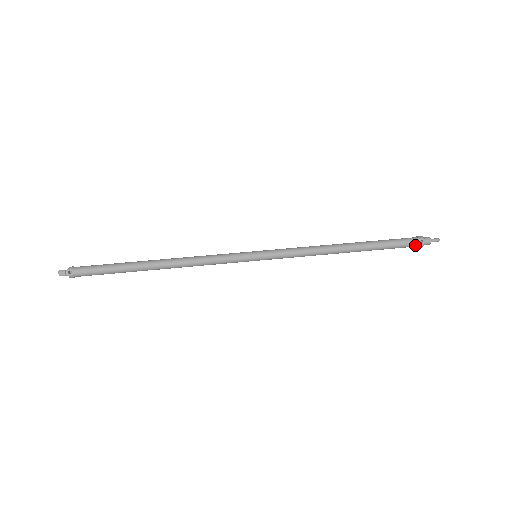
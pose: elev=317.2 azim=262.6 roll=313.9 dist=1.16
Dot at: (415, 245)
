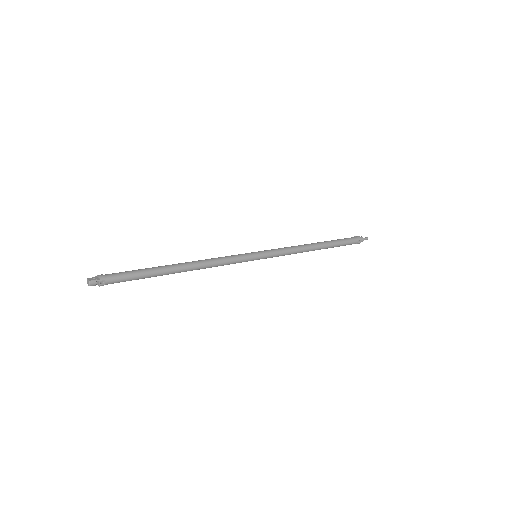
Dot at: occluded
